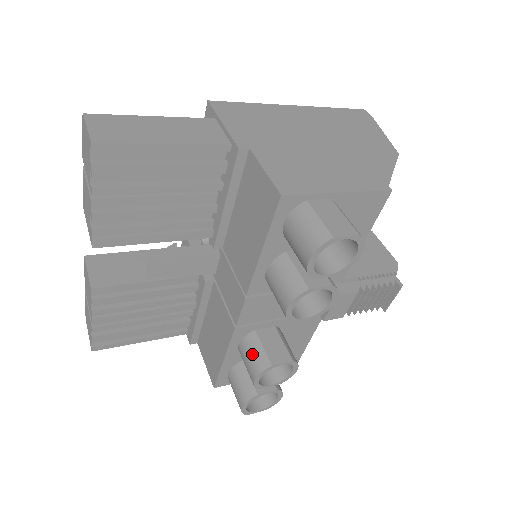
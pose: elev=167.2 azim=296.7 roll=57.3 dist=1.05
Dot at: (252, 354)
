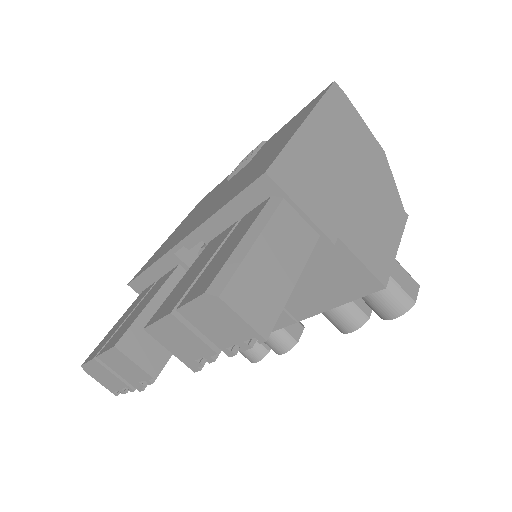
Dot at: (278, 339)
